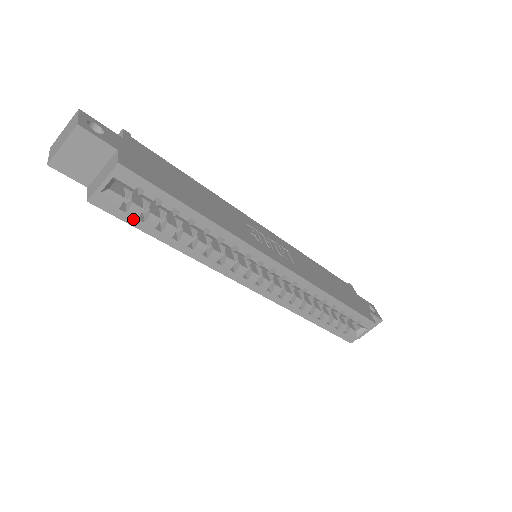
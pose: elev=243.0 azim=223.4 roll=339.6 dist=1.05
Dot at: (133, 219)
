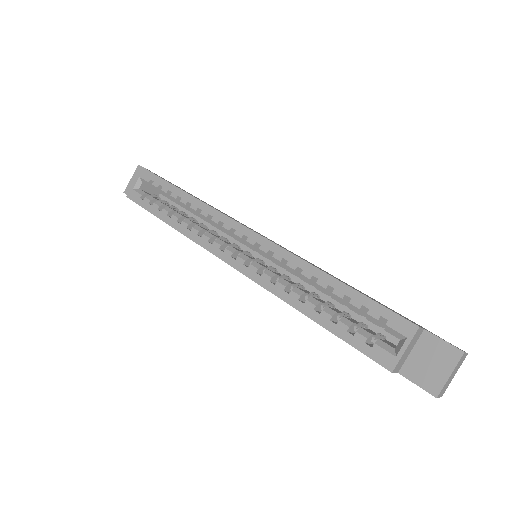
Dot at: (147, 205)
